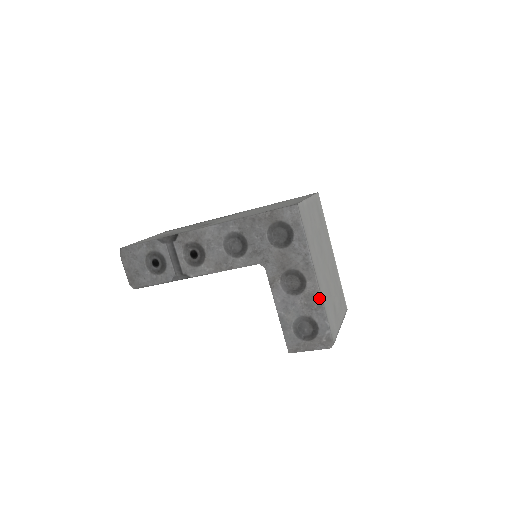
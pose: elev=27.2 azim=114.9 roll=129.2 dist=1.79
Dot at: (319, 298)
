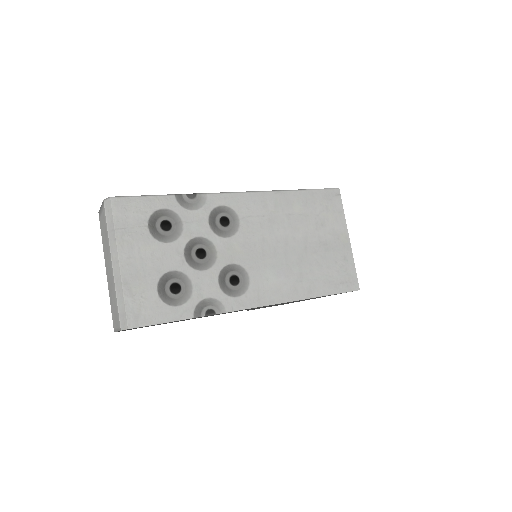
Dot at: occluded
